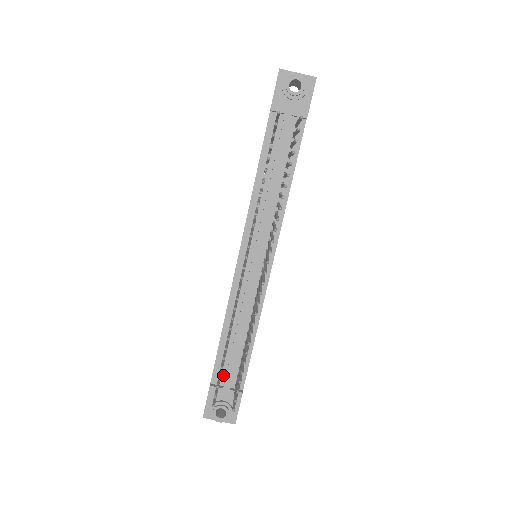
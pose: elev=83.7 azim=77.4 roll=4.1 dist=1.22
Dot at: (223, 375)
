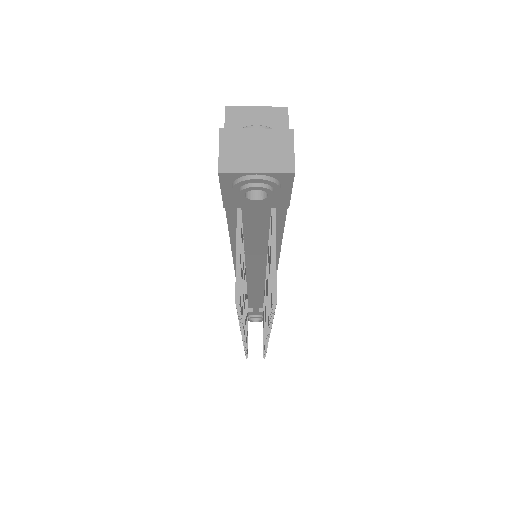
Dot at: (250, 306)
